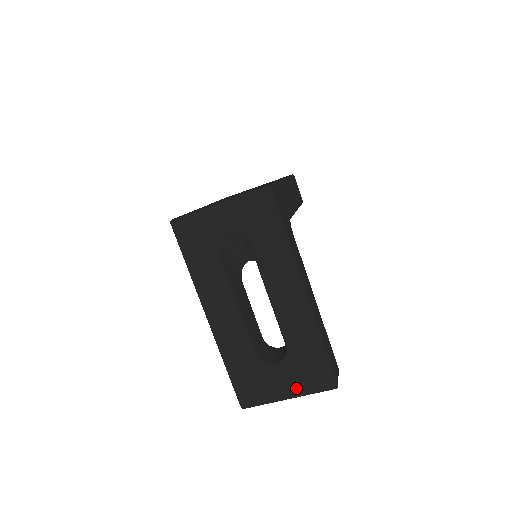
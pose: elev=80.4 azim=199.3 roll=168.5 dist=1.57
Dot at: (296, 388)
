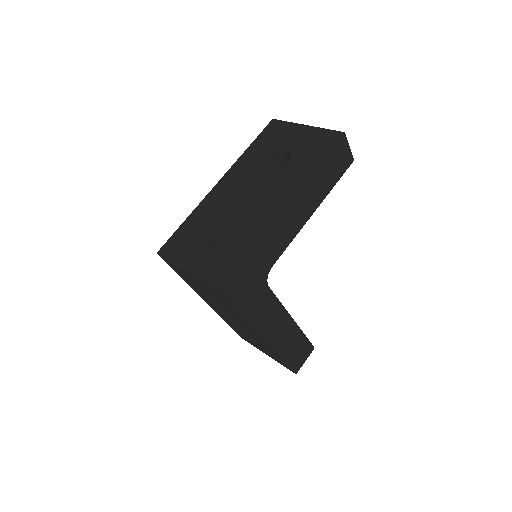
Dot at: (270, 356)
